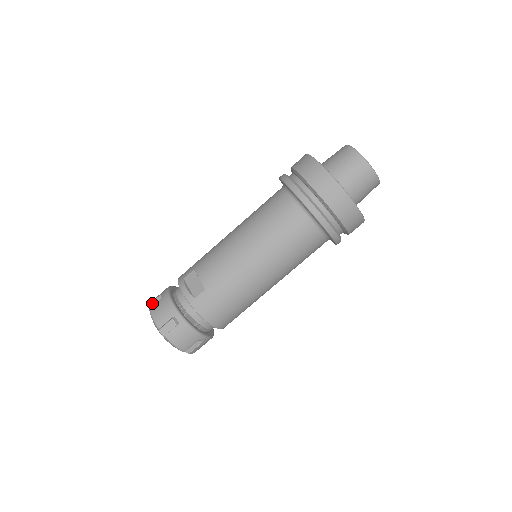
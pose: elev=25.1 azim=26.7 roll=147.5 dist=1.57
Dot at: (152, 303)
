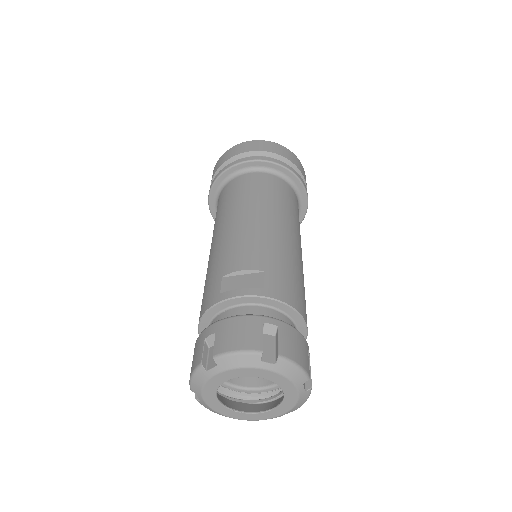
Dot at: (202, 360)
